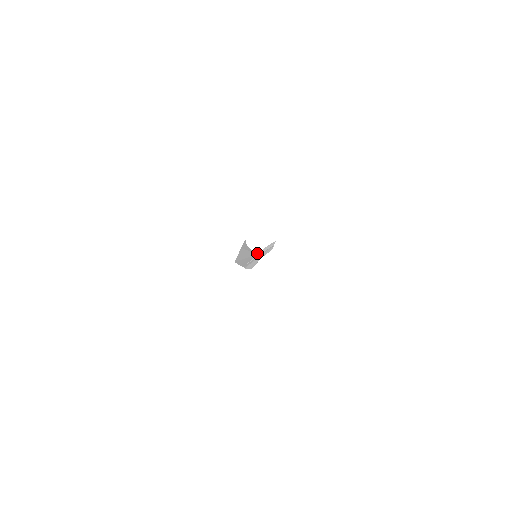
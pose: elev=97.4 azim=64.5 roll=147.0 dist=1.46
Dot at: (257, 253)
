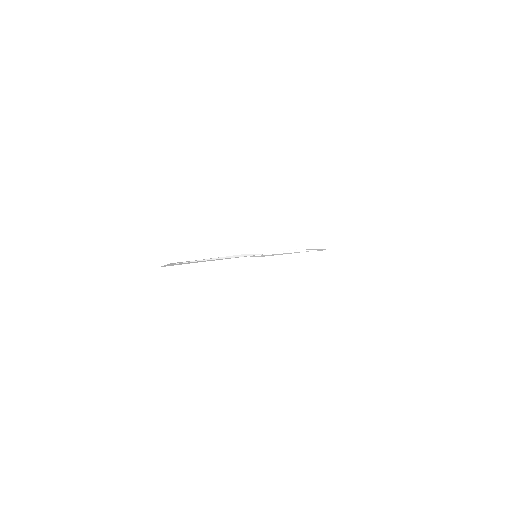
Dot at: occluded
